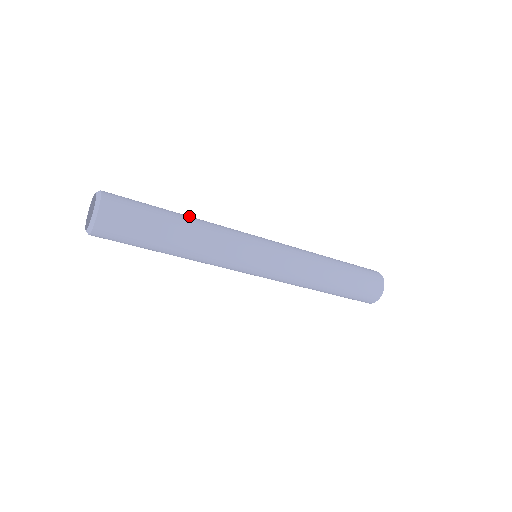
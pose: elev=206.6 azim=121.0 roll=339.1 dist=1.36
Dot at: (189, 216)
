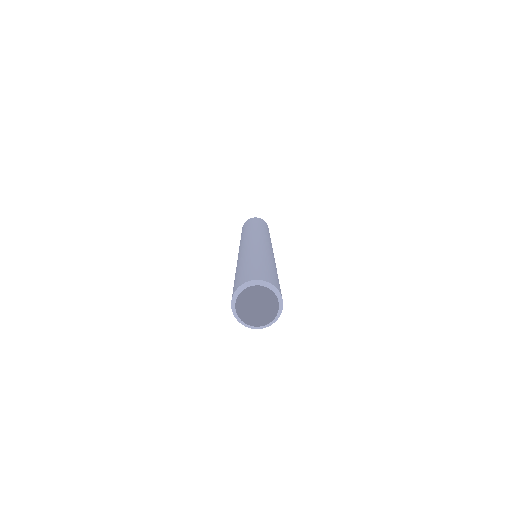
Dot at: (262, 256)
